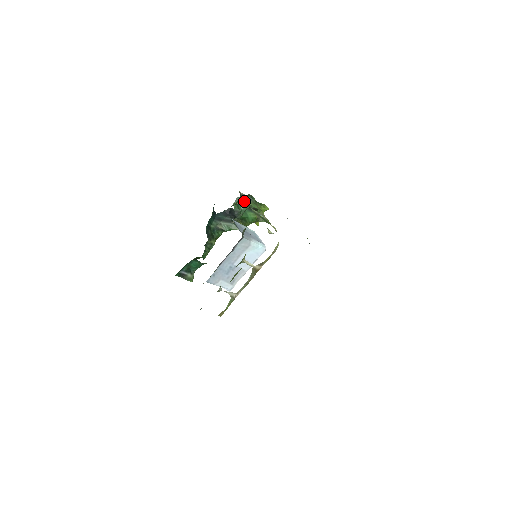
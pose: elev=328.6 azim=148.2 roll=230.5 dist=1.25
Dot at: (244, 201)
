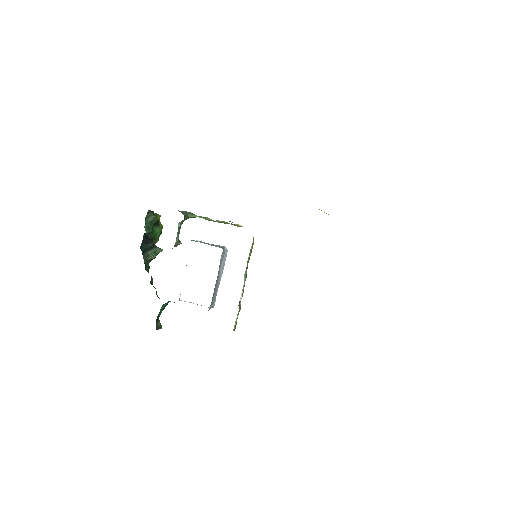
Dot at: (184, 217)
